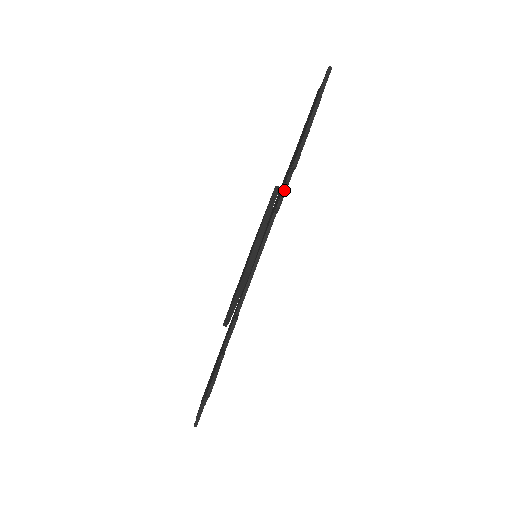
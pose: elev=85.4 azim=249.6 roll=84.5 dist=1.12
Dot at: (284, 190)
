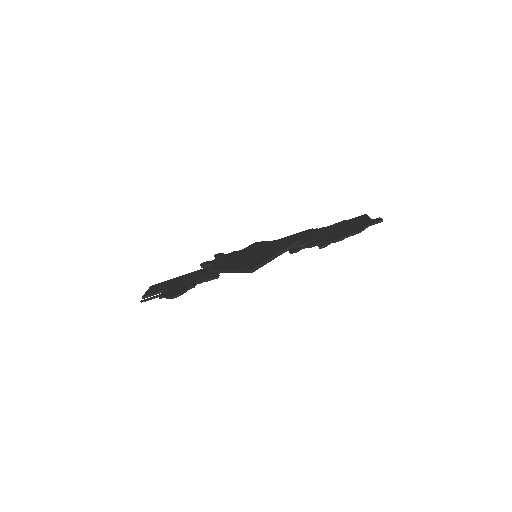
Dot at: (304, 247)
